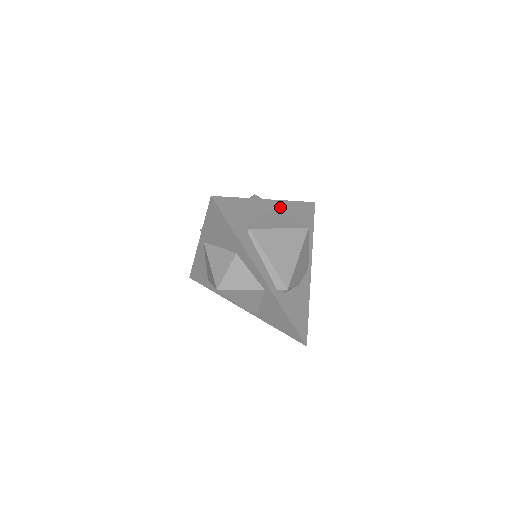
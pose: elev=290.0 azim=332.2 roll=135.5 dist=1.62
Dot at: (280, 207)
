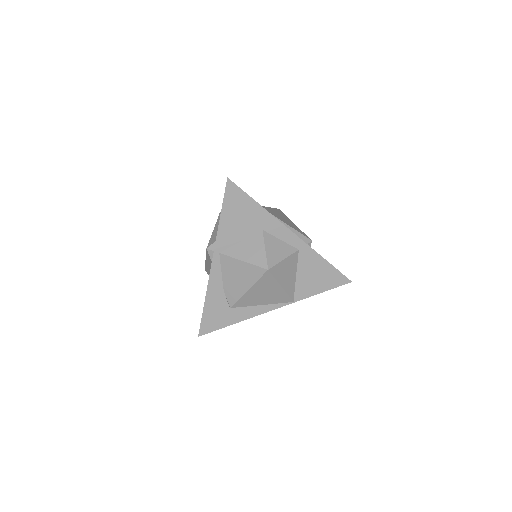
Dot at: occluded
